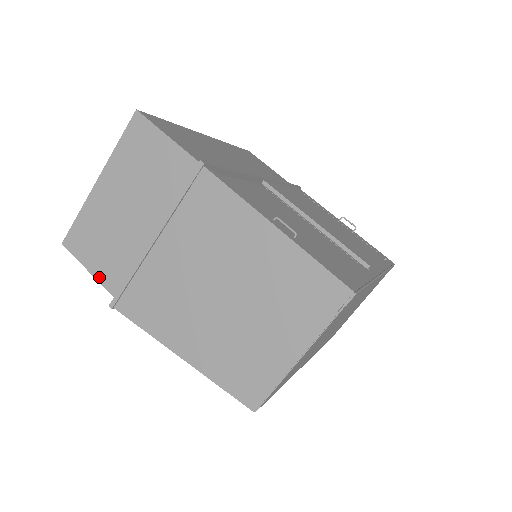
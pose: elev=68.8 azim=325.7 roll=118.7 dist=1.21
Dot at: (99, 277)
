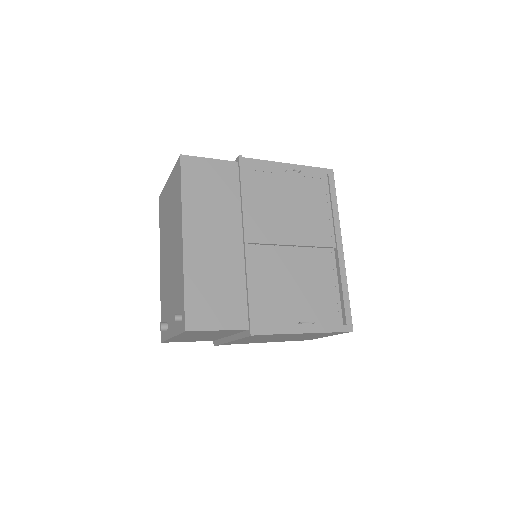
Dot at: occluded
